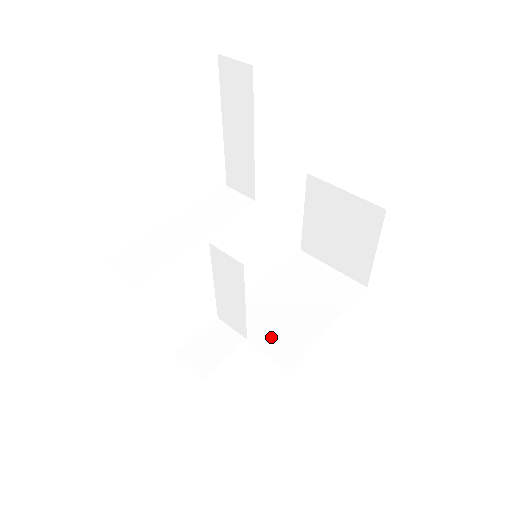
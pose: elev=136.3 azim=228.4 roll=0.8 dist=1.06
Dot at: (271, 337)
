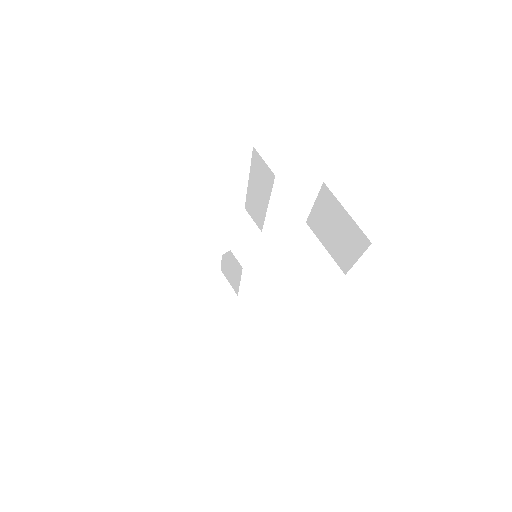
Dot at: (256, 298)
